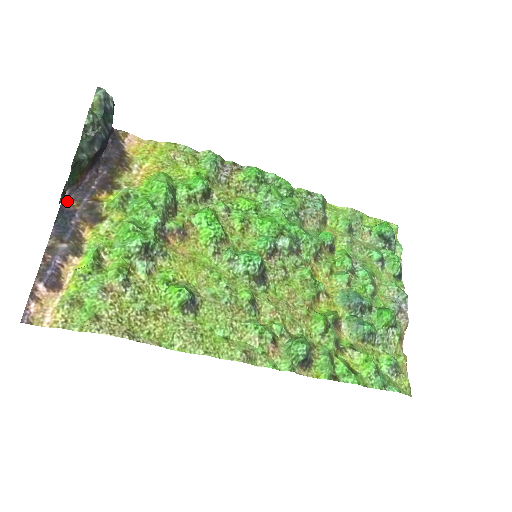
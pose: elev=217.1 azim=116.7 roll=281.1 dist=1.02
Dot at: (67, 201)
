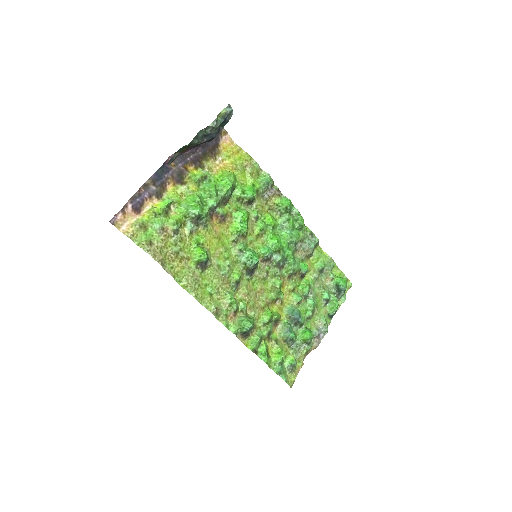
Dot at: occluded
